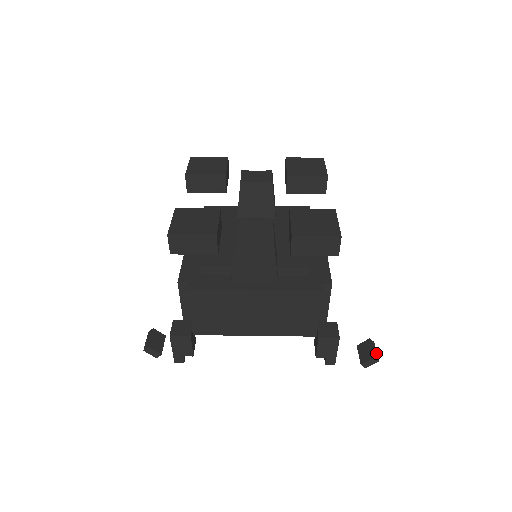
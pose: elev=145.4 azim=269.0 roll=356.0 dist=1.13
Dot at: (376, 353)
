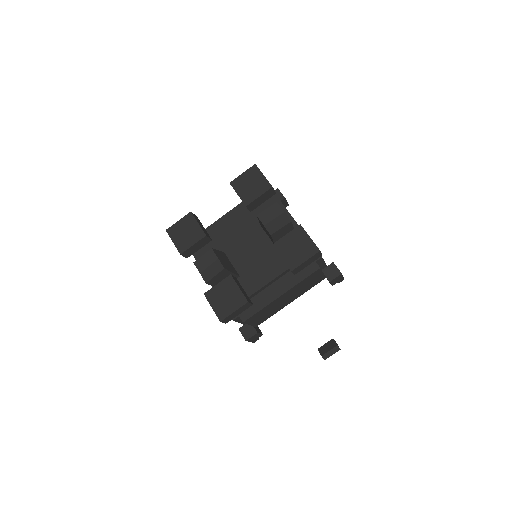
Dot at: (330, 355)
